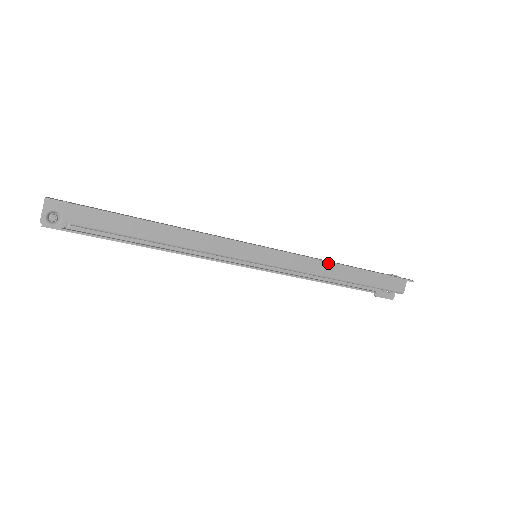
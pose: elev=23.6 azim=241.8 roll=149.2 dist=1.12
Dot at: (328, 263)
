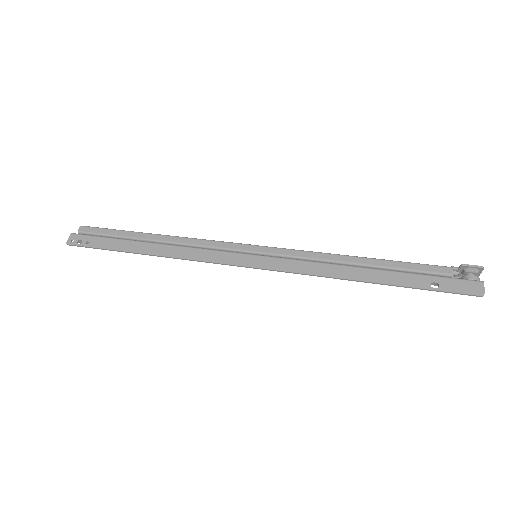
Dot at: (343, 267)
